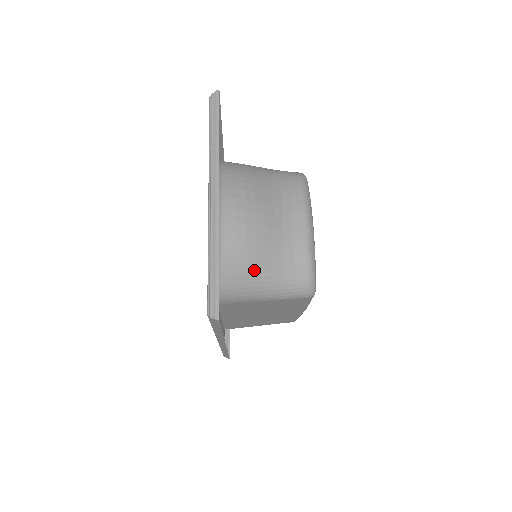
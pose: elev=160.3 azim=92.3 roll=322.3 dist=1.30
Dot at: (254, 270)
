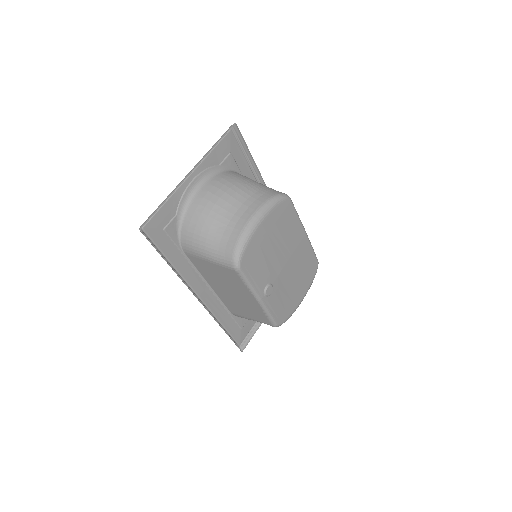
Dot at: (201, 231)
